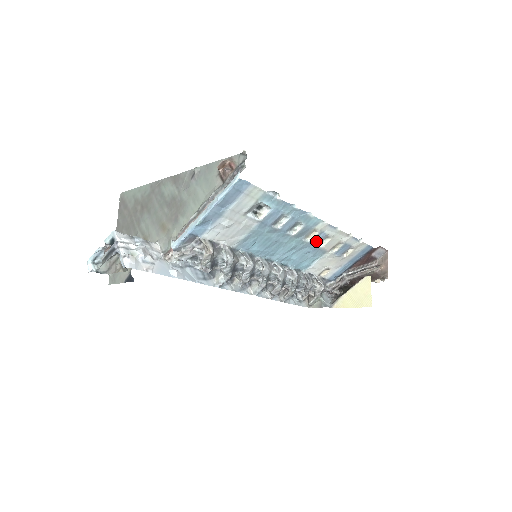
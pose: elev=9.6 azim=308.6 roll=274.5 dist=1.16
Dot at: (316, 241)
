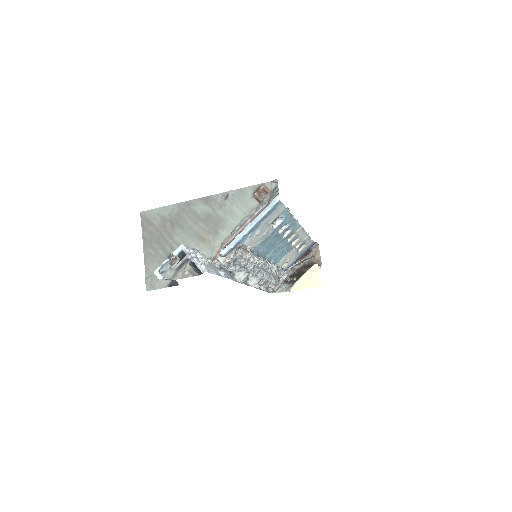
Dot at: (292, 241)
